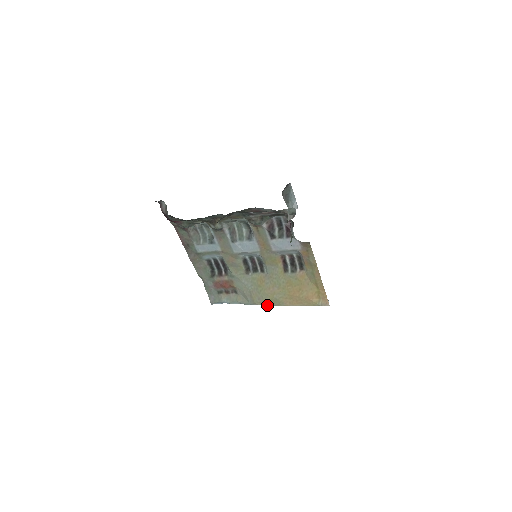
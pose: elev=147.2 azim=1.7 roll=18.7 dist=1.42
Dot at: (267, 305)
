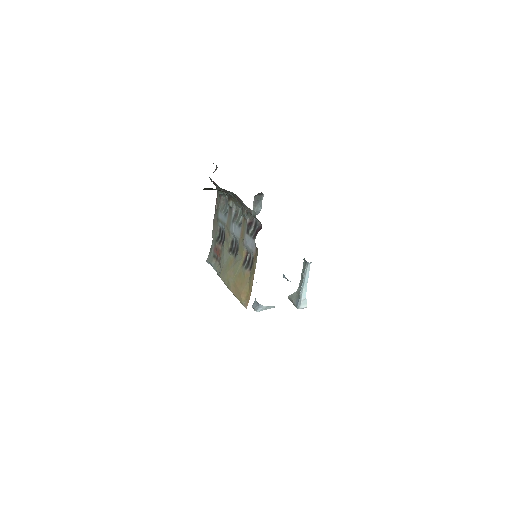
Dot at: (224, 283)
